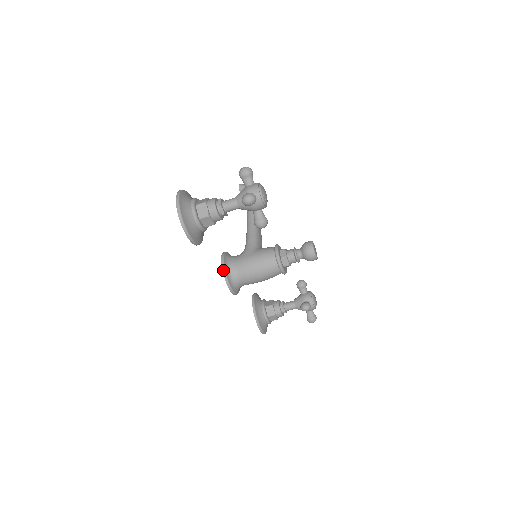
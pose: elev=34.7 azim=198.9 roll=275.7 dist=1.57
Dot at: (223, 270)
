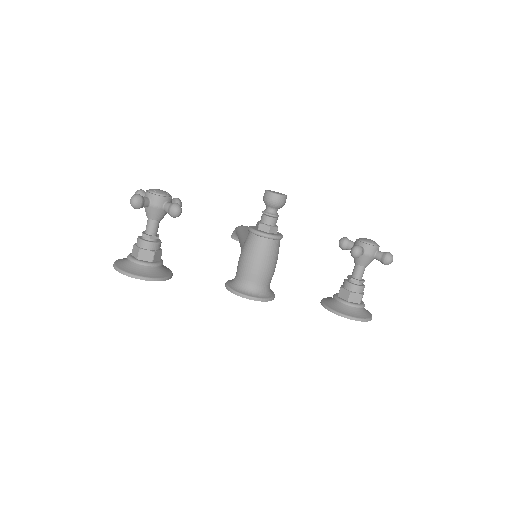
Dot at: (228, 290)
